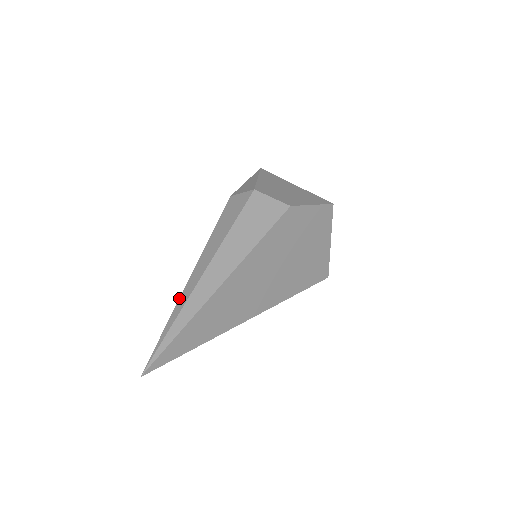
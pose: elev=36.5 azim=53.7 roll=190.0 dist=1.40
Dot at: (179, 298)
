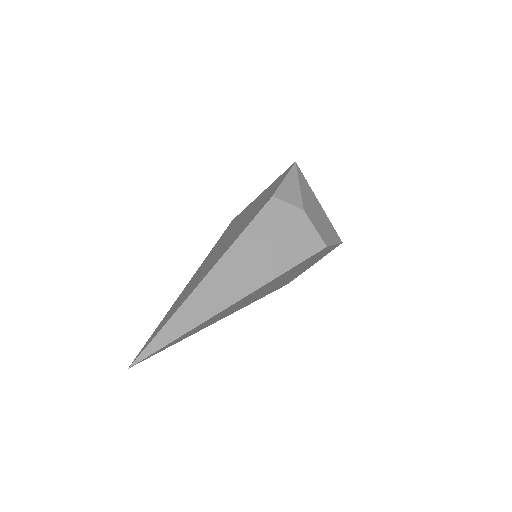
Dot at: (191, 293)
